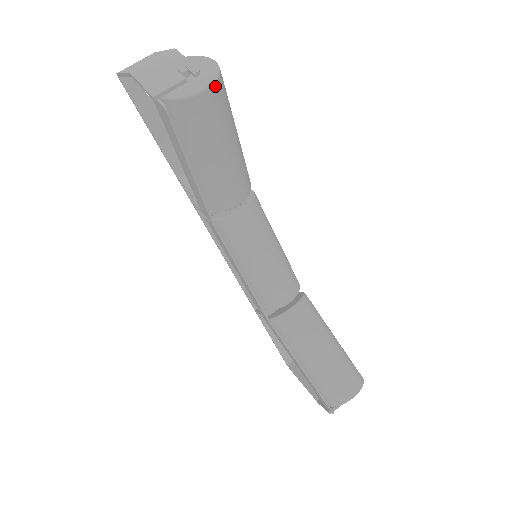
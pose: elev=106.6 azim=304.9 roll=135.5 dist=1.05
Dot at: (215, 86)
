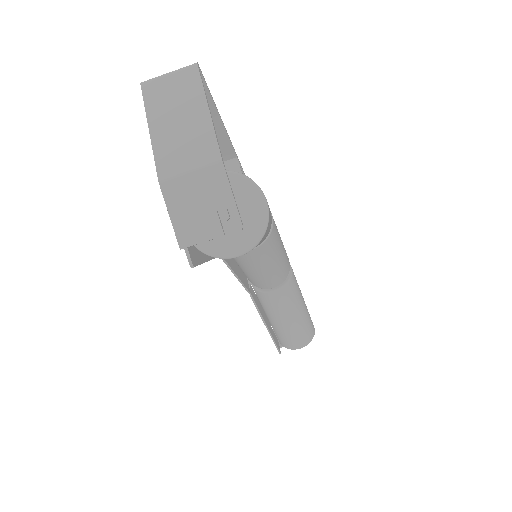
Dot at: occluded
